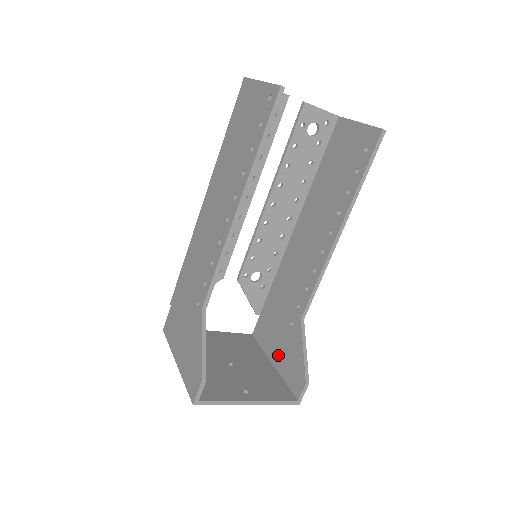
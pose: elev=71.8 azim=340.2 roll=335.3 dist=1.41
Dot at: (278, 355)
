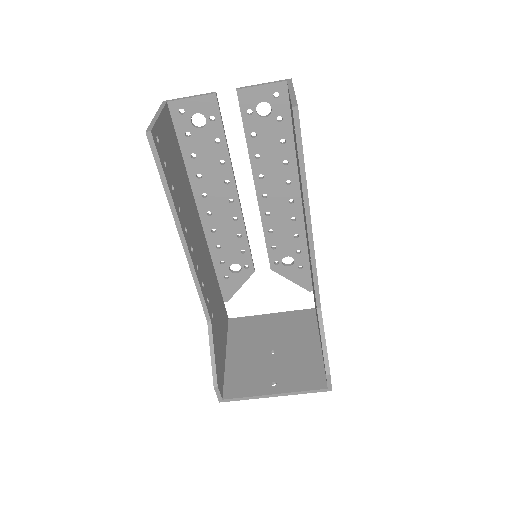
Dot at: occluded
